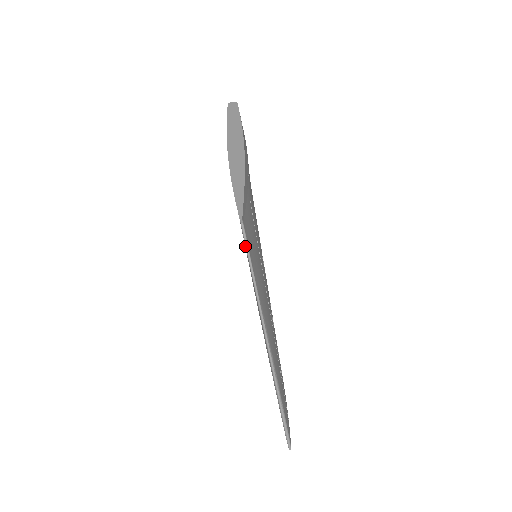
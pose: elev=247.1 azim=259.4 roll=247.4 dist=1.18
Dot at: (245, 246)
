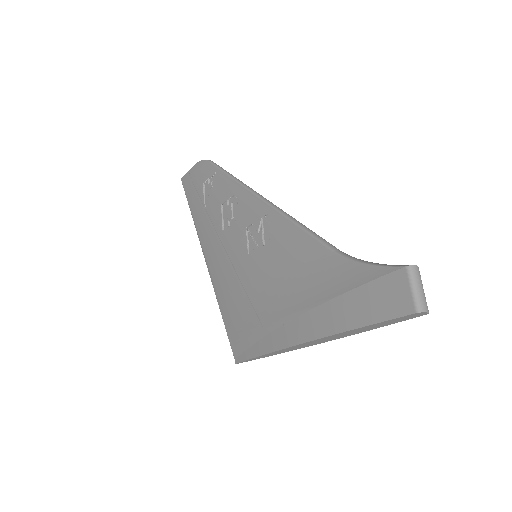
Dot at: (229, 340)
